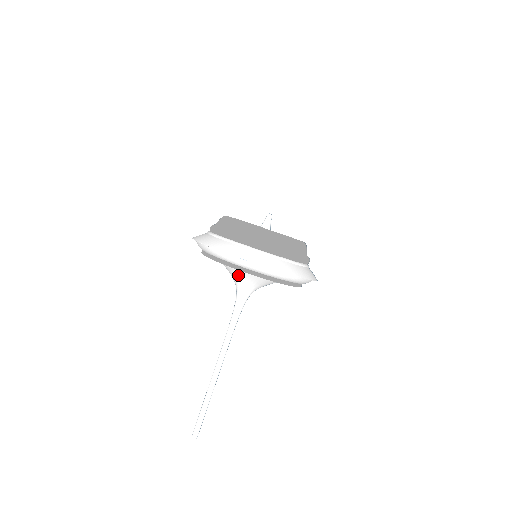
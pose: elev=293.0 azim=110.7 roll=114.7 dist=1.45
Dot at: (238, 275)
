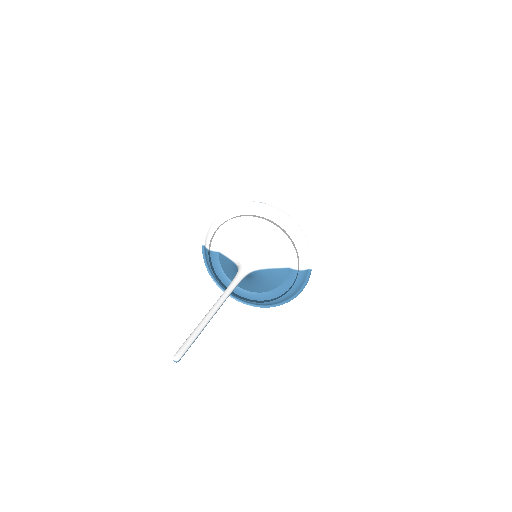
Dot at: (245, 244)
